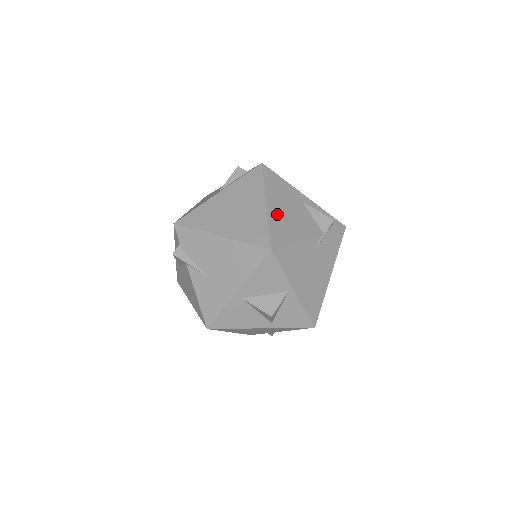
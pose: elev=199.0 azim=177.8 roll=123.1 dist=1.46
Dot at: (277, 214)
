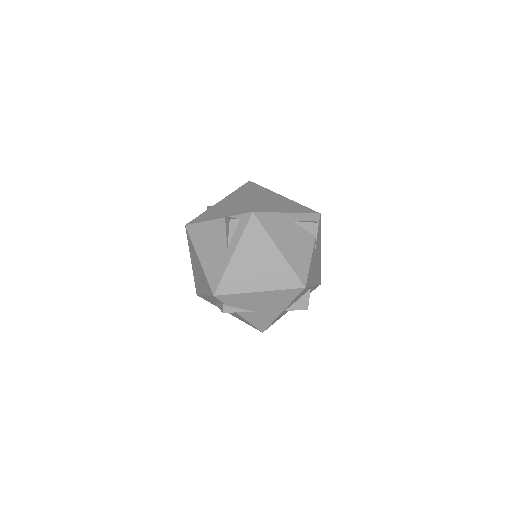
Dot at: (289, 253)
